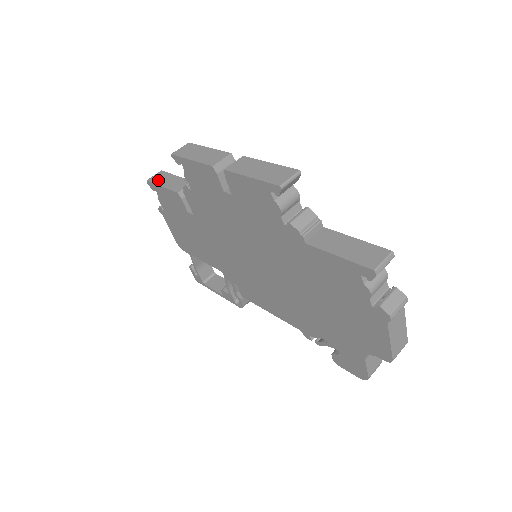
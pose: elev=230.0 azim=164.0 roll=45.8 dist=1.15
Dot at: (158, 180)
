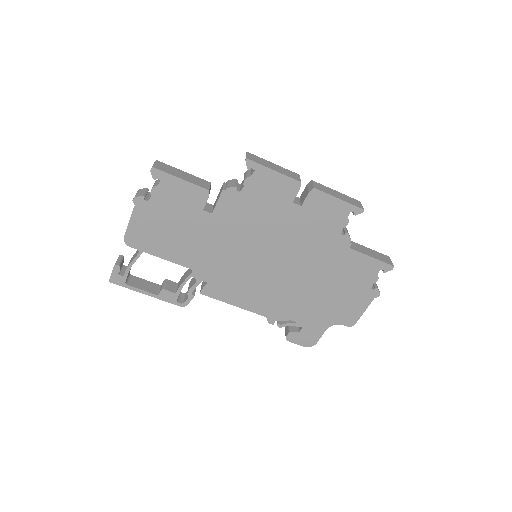
Dot at: (168, 170)
